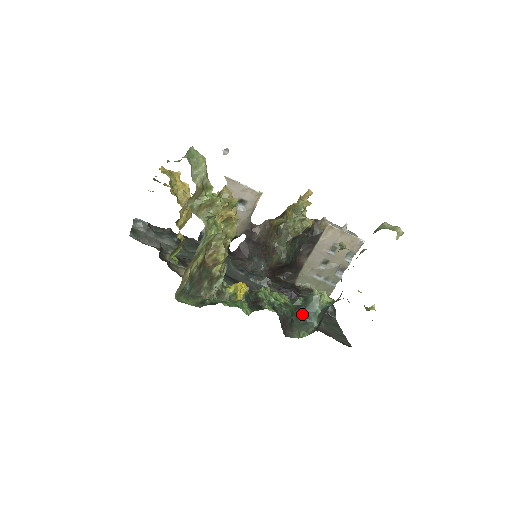
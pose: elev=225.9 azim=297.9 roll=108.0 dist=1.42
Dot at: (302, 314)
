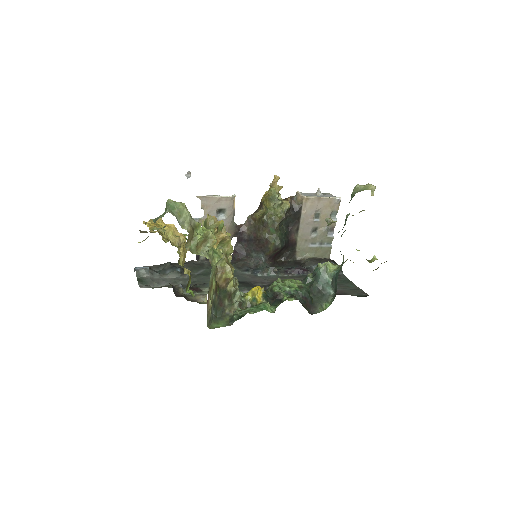
Dot at: (317, 289)
